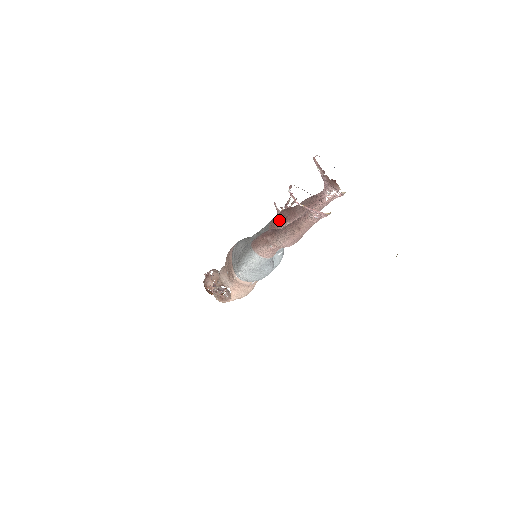
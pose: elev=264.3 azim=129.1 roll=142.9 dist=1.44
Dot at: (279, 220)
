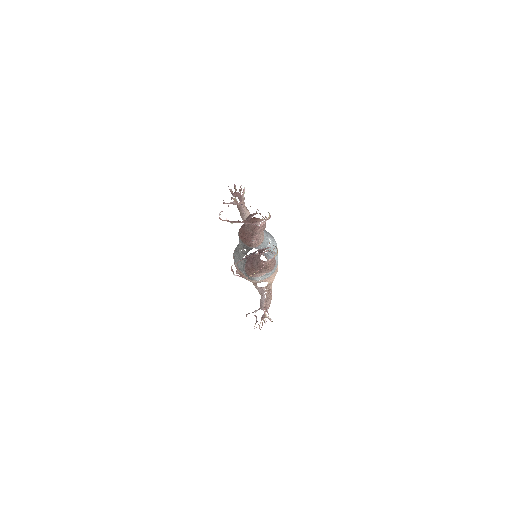
Dot at: occluded
